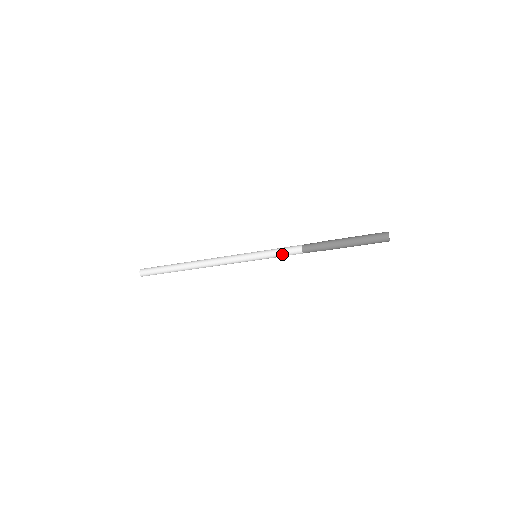
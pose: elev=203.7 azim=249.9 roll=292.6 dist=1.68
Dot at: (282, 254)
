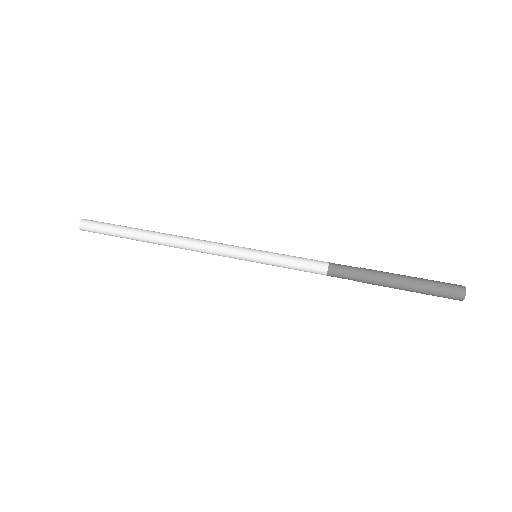
Dot at: occluded
